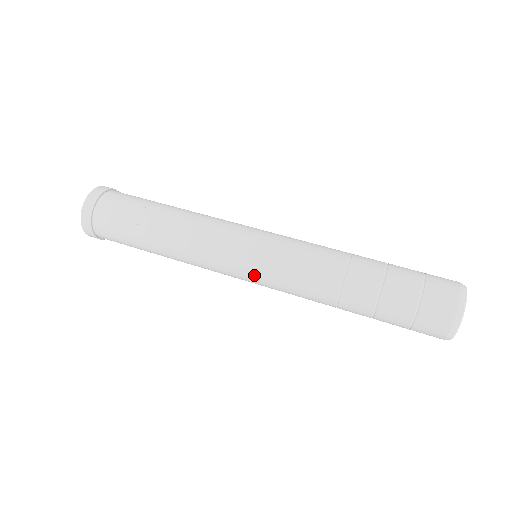
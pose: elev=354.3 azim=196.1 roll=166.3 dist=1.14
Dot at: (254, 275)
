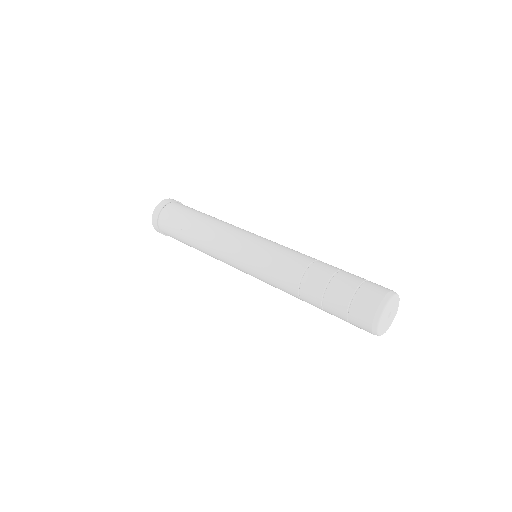
Dot at: (248, 259)
